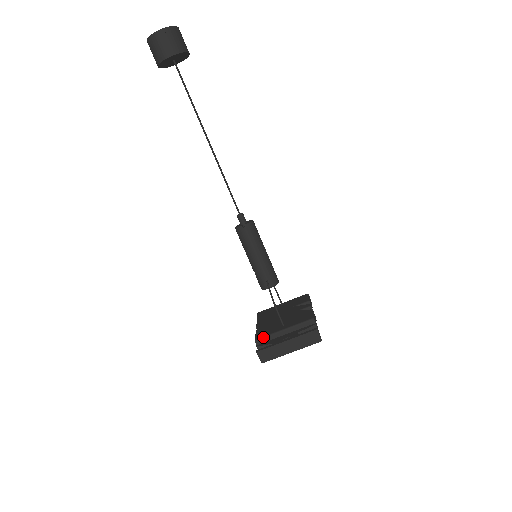
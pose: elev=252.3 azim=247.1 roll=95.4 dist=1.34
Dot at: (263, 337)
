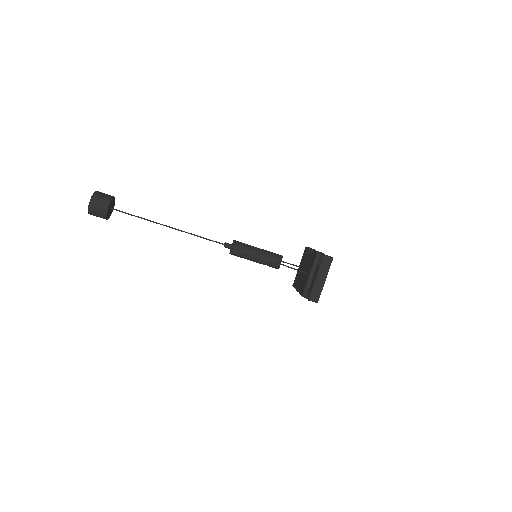
Dot at: (304, 290)
